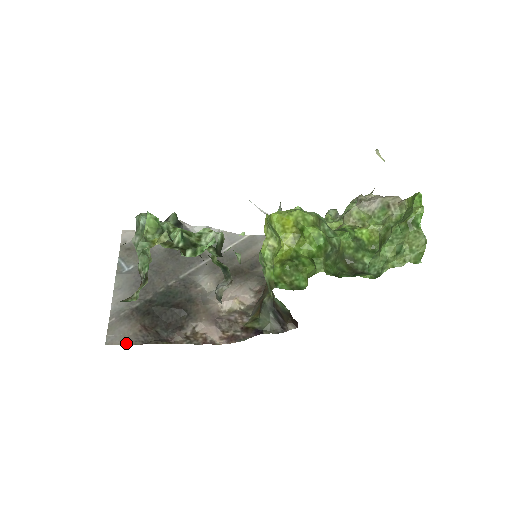
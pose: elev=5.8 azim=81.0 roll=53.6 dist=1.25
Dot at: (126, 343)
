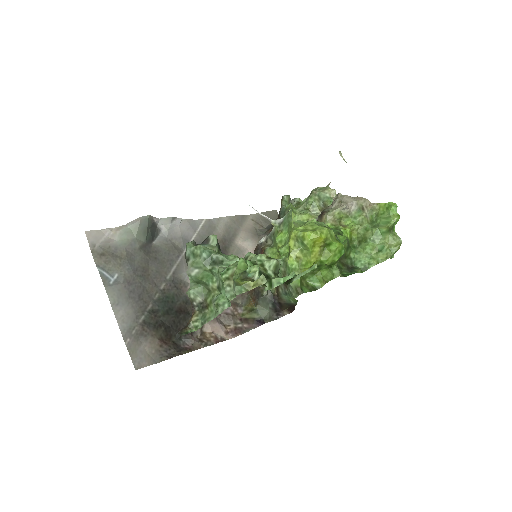
Dot at: (153, 362)
